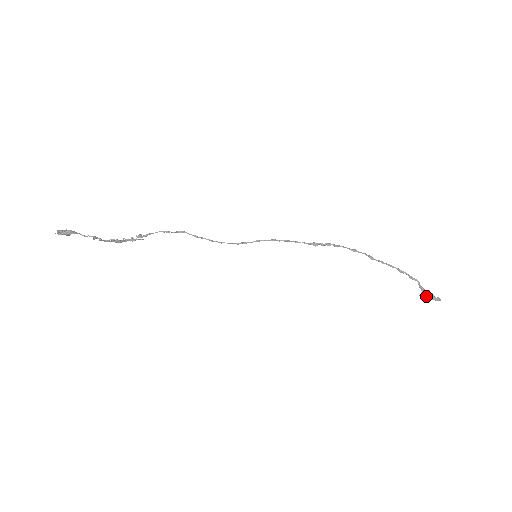
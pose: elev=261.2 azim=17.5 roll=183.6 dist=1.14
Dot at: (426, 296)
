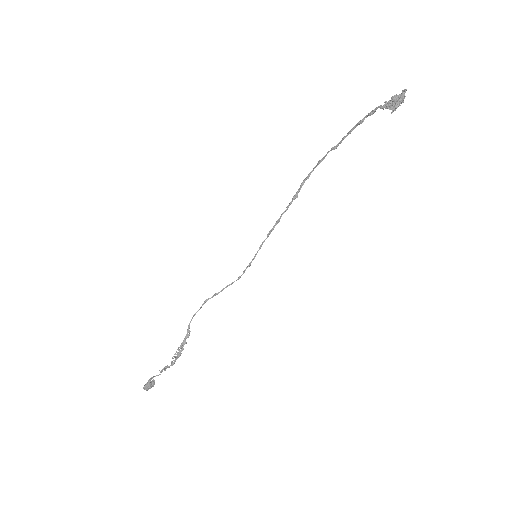
Dot at: (391, 105)
